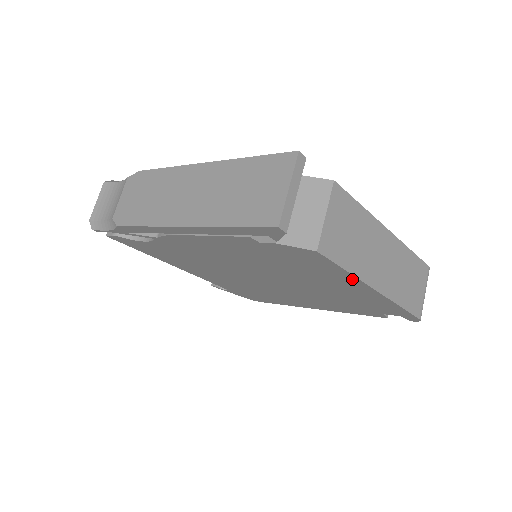
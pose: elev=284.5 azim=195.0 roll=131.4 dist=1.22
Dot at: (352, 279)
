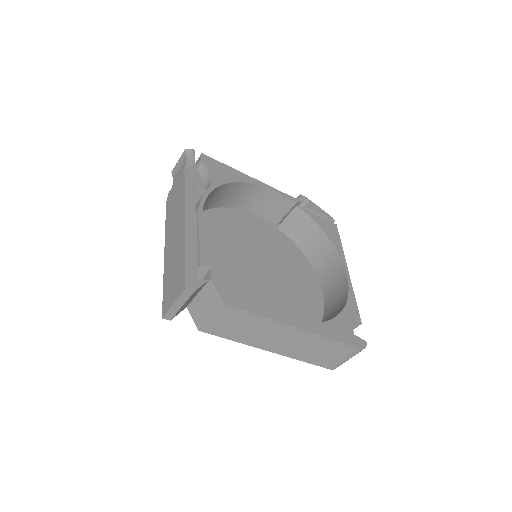
Dot at: occluded
